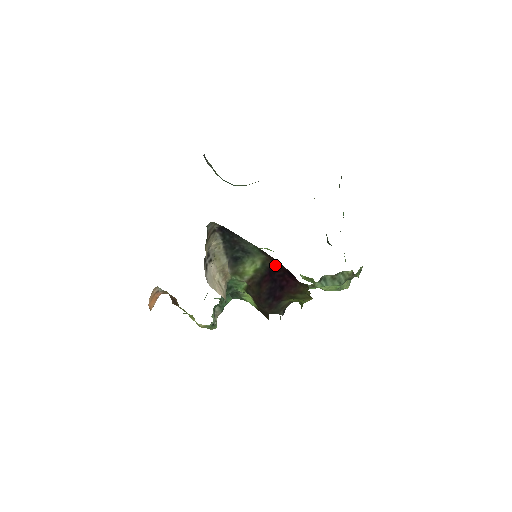
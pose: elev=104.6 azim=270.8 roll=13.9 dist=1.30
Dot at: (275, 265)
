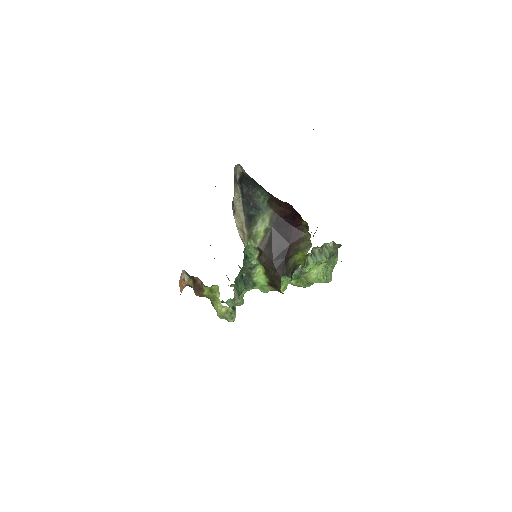
Dot at: (280, 218)
